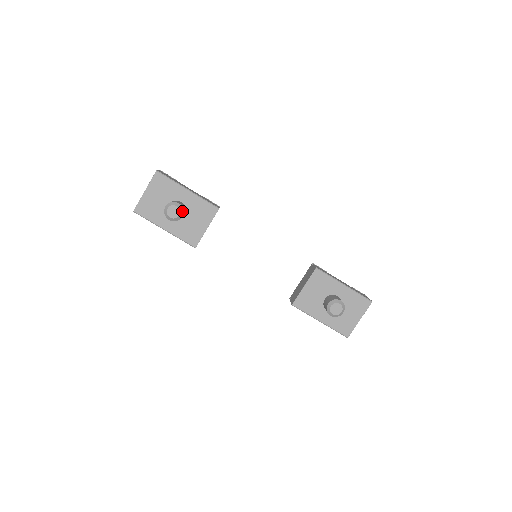
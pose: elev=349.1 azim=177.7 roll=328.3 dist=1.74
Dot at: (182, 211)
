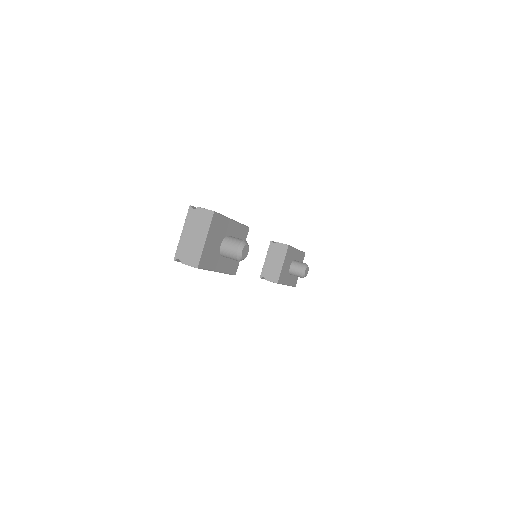
Dot at: (248, 247)
